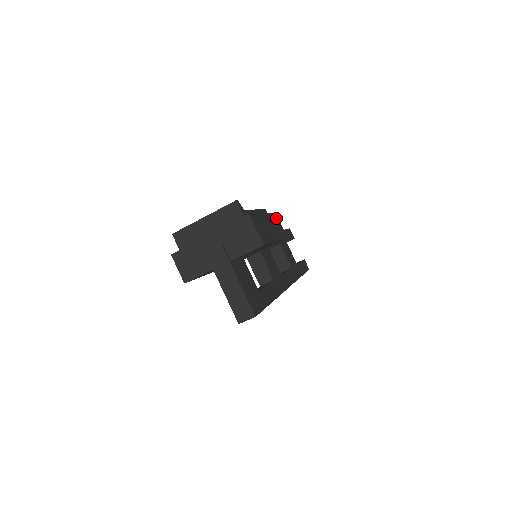
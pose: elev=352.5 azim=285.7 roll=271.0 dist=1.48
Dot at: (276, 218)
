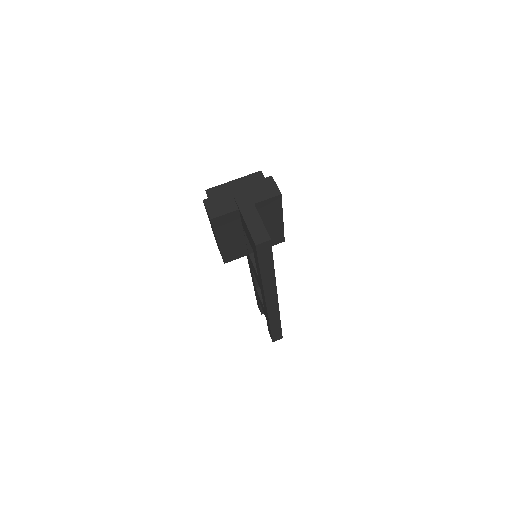
Dot at: occluded
